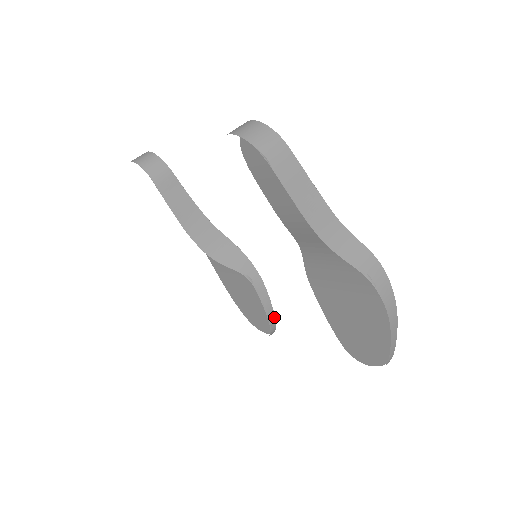
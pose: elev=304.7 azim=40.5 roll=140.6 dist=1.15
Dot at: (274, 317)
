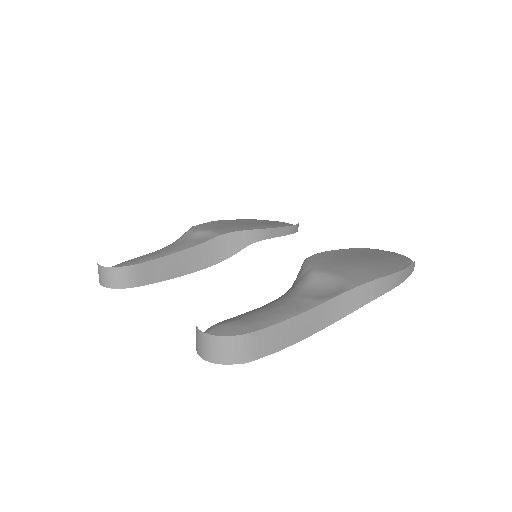
Dot at: (293, 226)
